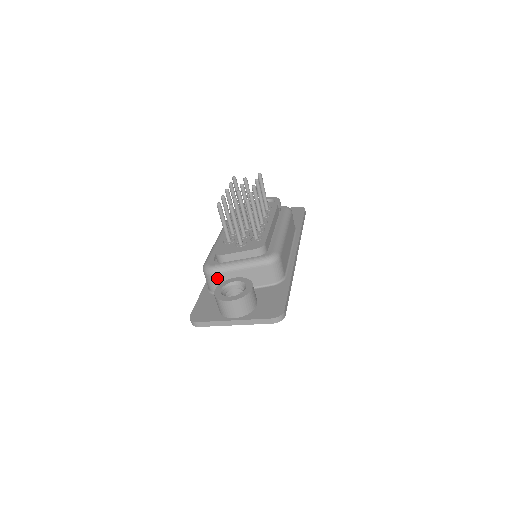
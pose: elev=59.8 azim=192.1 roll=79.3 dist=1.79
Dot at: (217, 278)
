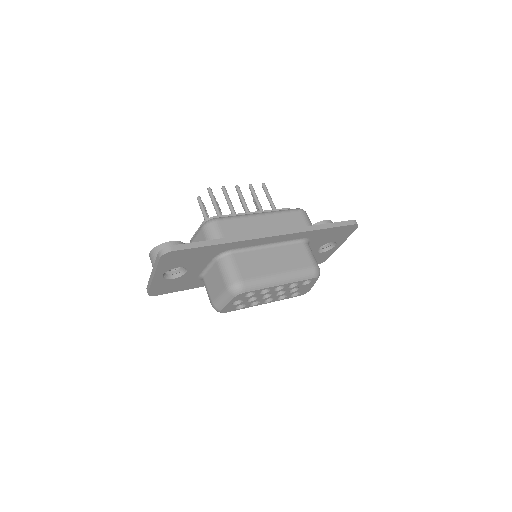
Dot at: occluded
